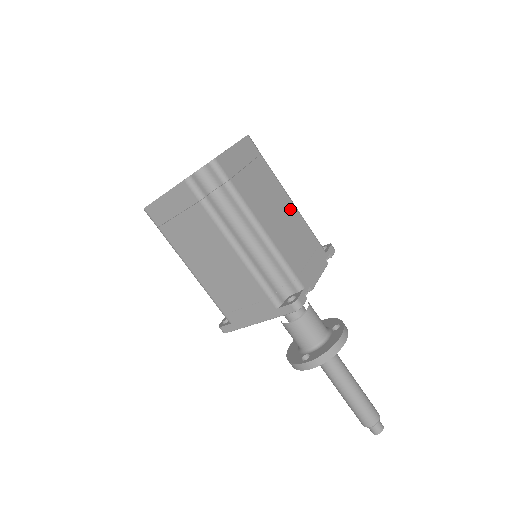
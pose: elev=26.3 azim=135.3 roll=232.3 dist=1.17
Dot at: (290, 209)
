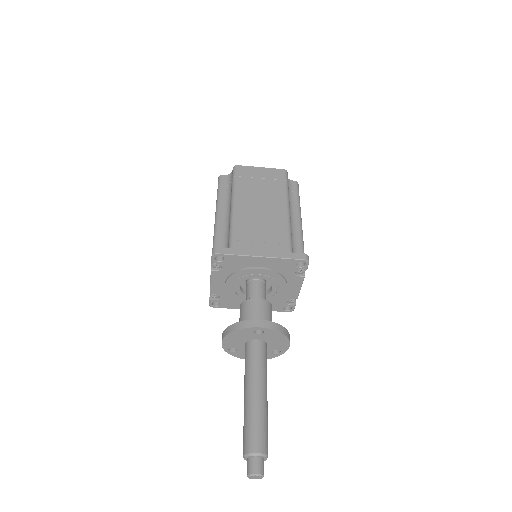
Dot at: occluded
